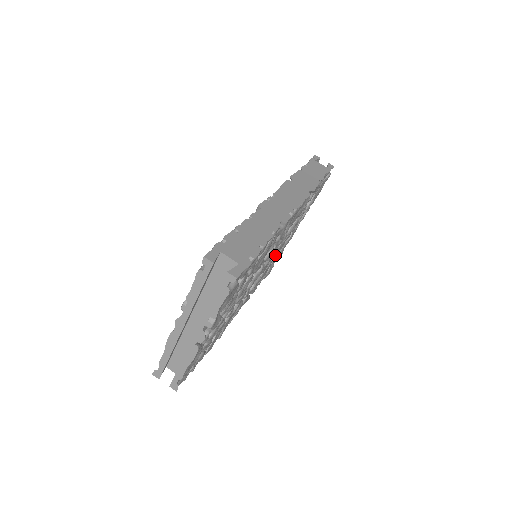
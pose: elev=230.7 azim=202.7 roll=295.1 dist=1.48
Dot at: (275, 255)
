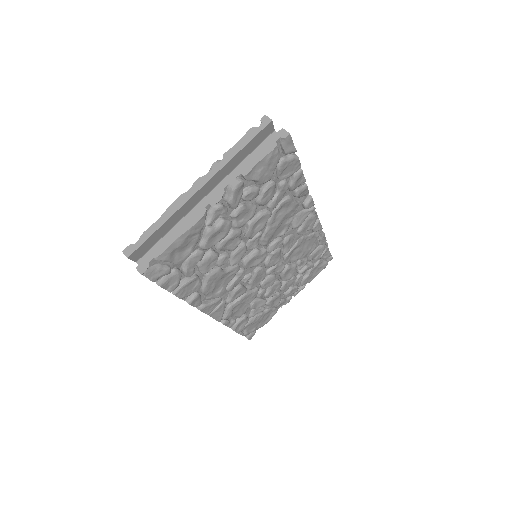
Dot at: (265, 285)
